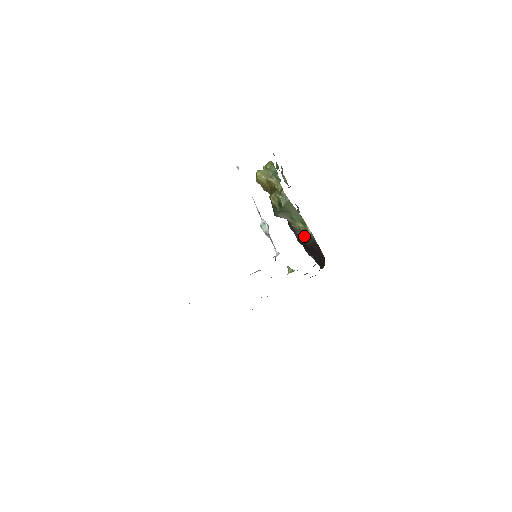
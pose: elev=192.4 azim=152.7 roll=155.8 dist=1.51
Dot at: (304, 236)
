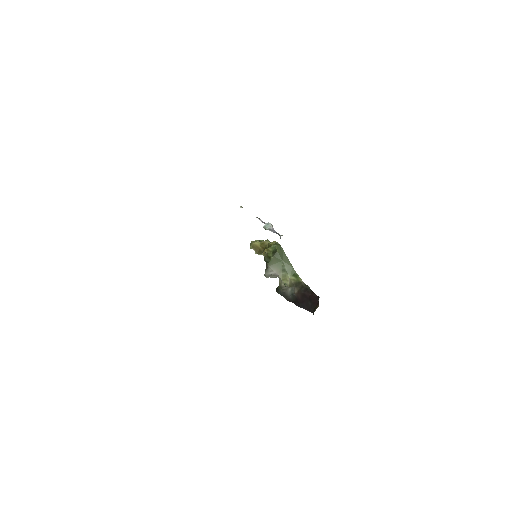
Dot at: (295, 288)
